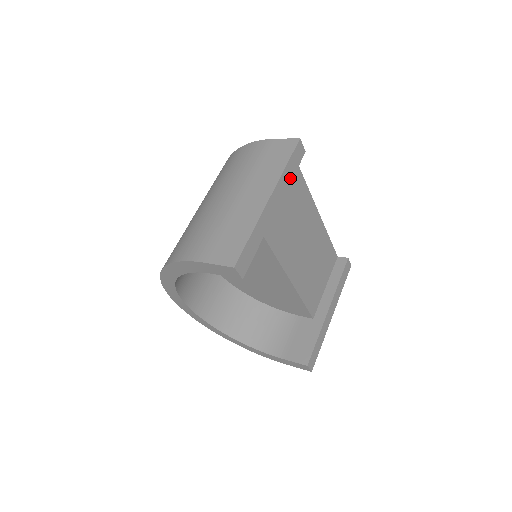
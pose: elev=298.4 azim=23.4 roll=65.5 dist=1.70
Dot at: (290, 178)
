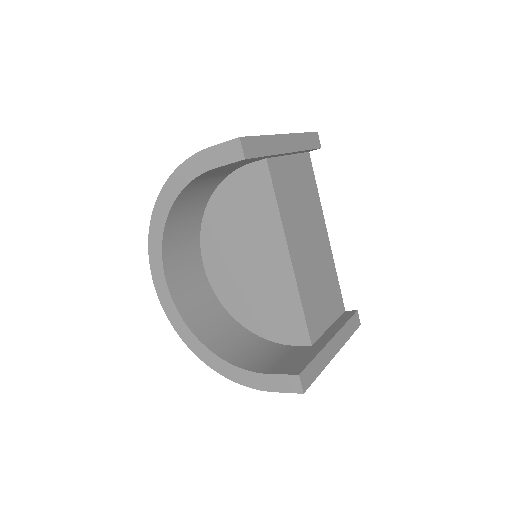
Dot at: (305, 147)
